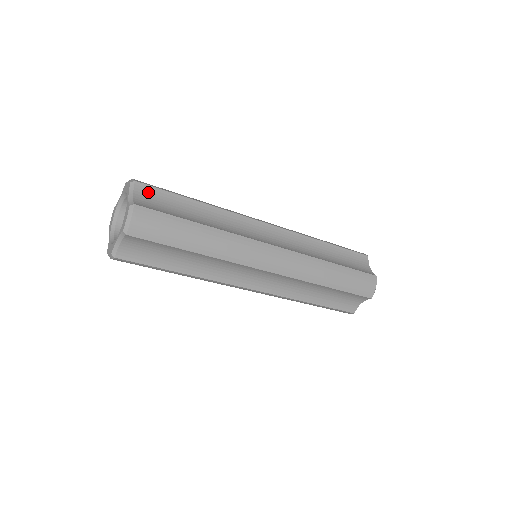
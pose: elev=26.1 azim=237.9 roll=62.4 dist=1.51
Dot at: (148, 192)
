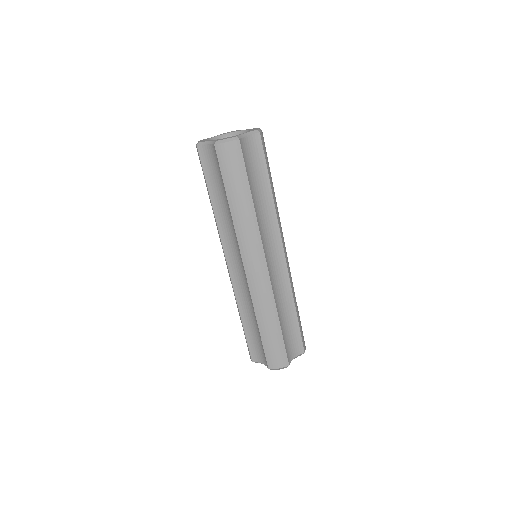
Dot at: occluded
